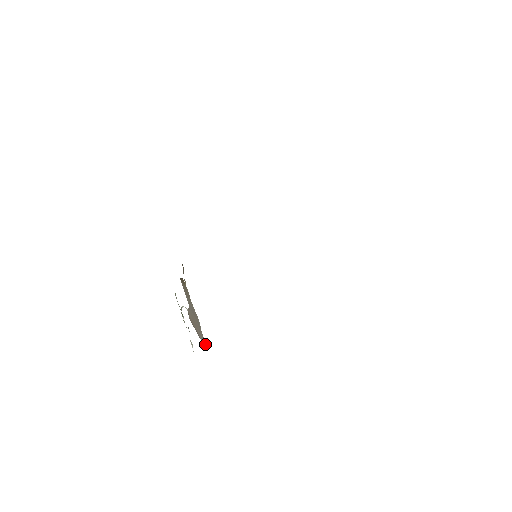
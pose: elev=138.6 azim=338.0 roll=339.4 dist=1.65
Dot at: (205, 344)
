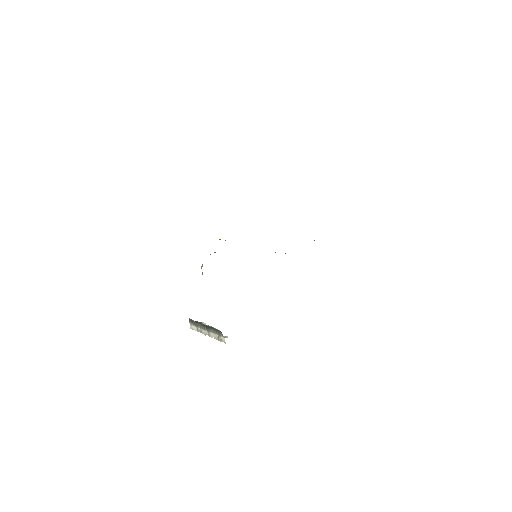
Dot at: occluded
